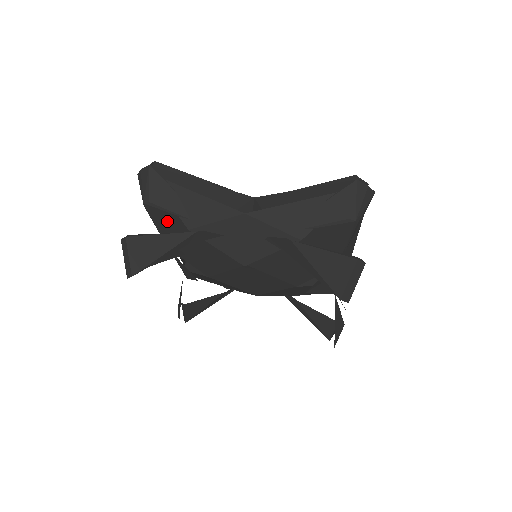
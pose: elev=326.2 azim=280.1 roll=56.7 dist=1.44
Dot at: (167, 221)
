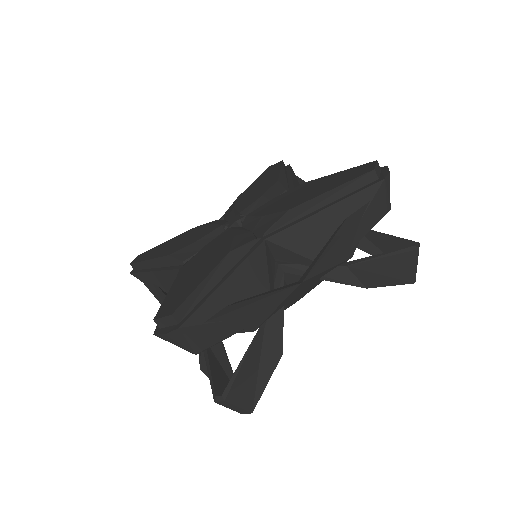
Dot at: occluded
